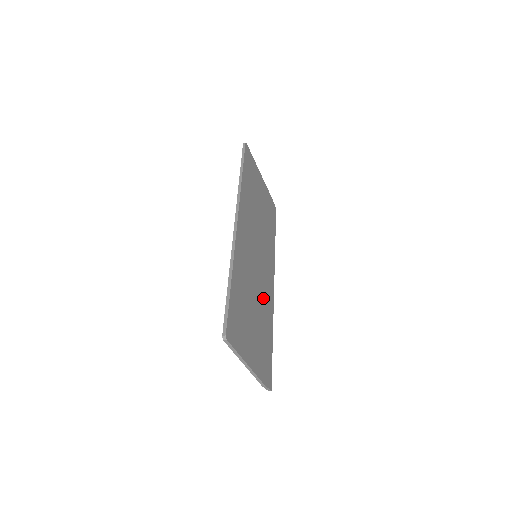
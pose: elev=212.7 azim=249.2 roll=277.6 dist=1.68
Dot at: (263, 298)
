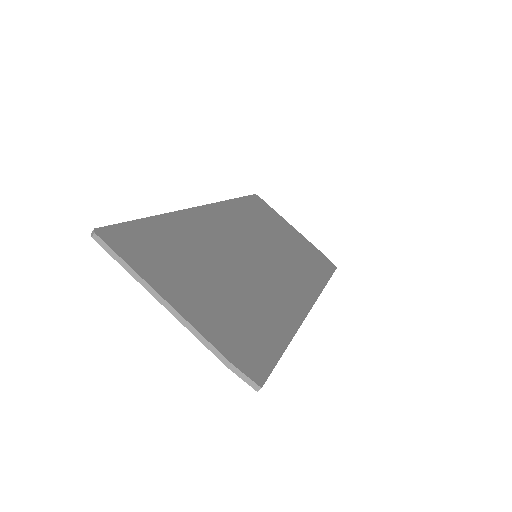
Dot at: (264, 290)
